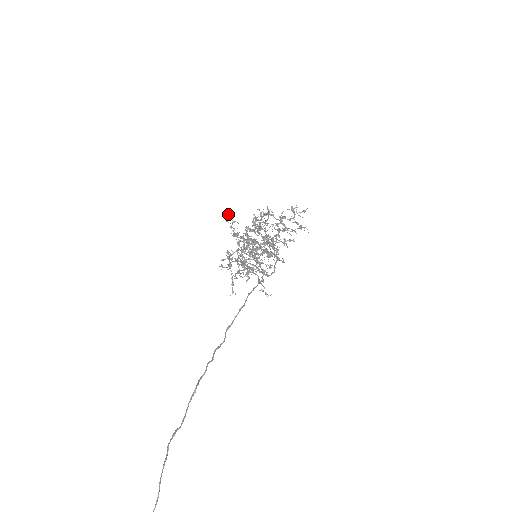
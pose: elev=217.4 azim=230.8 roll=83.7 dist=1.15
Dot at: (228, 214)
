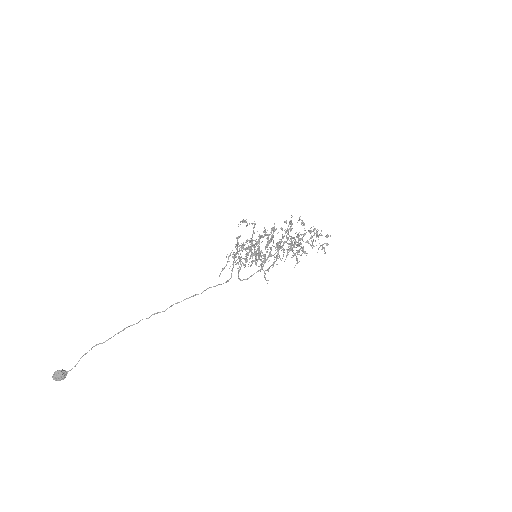
Dot at: (243, 219)
